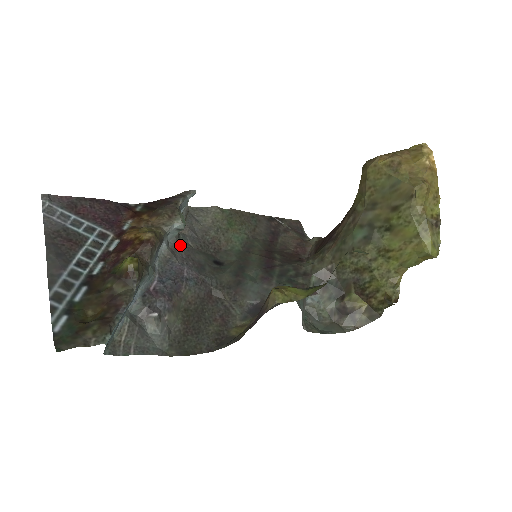
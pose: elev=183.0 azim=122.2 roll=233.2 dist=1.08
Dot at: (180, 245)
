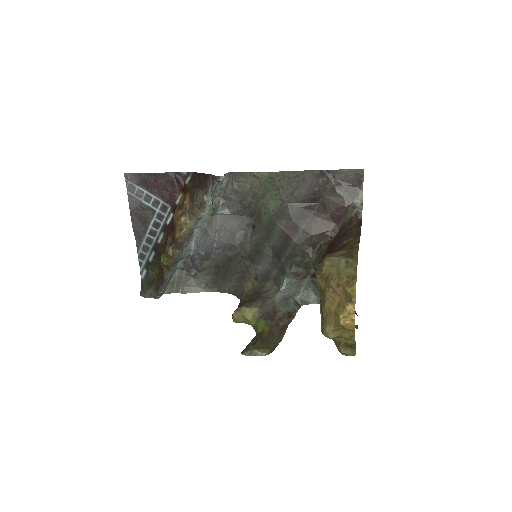
Dot at: (217, 216)
